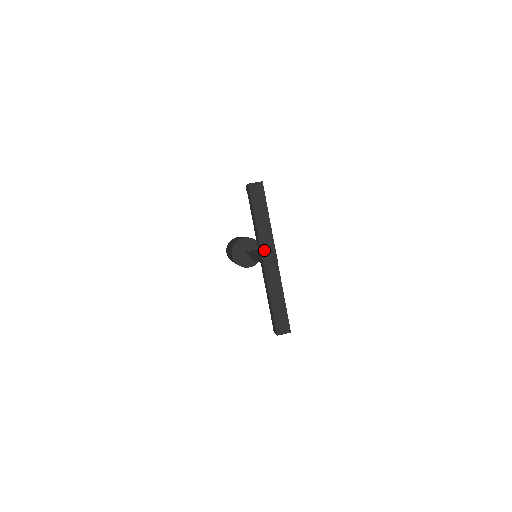
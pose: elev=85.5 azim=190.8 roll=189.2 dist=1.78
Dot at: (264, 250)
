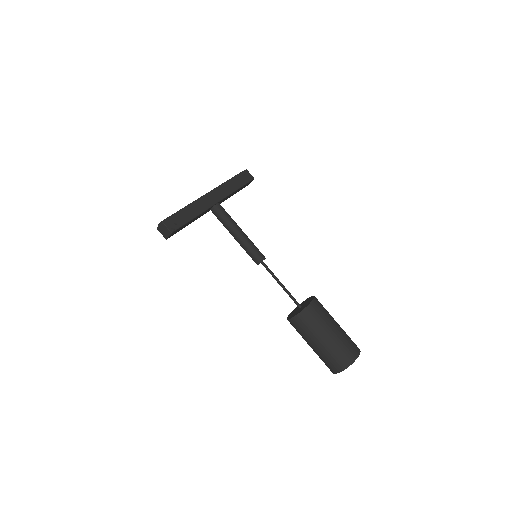
Dot at: occluded
